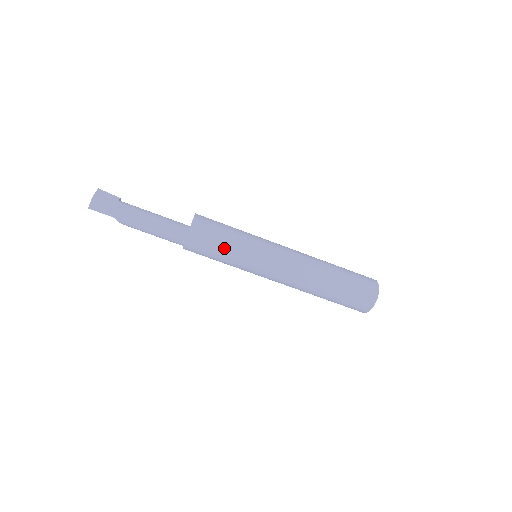
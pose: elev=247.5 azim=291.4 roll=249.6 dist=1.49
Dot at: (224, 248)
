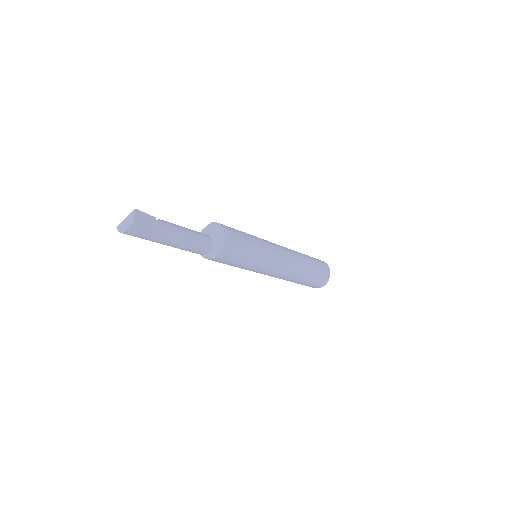
Dot at: occluded
